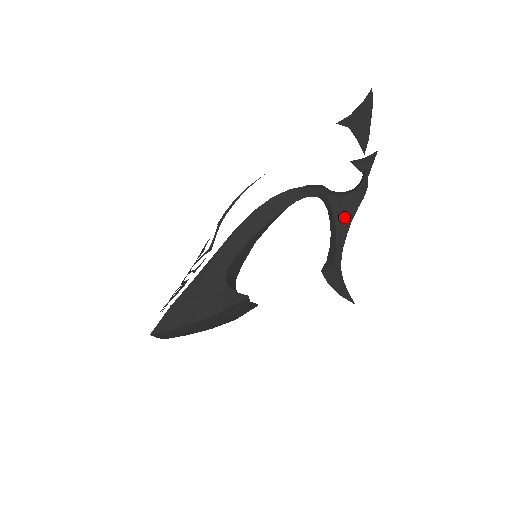
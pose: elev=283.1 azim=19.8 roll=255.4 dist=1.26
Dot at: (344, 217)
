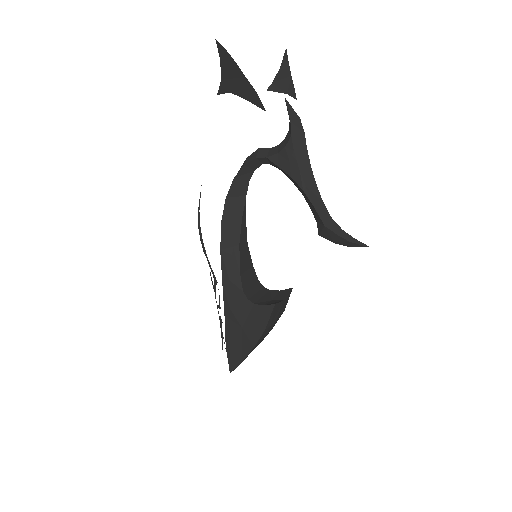
Dot at: (300, 171)
